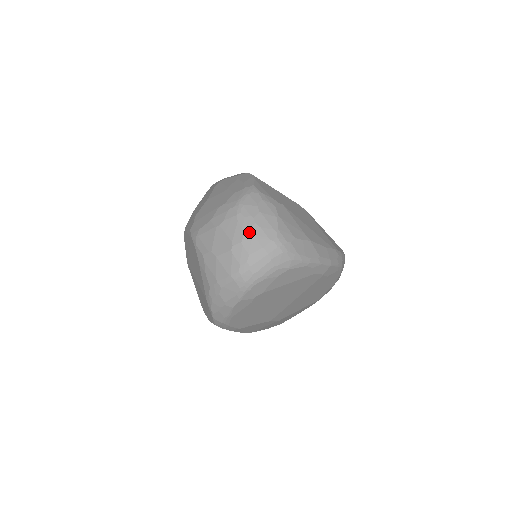
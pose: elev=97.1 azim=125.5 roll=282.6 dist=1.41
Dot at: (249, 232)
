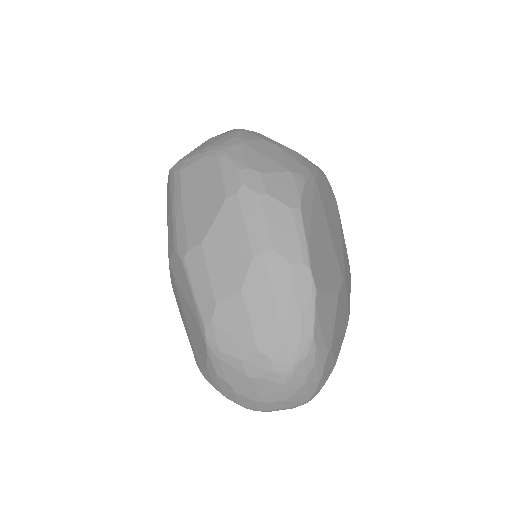
Dot at: (285, 400)
